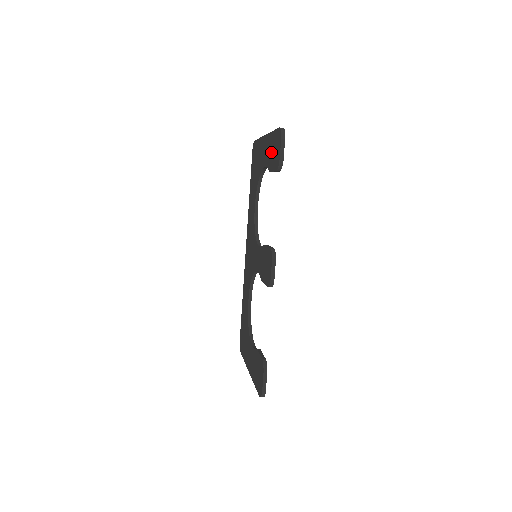
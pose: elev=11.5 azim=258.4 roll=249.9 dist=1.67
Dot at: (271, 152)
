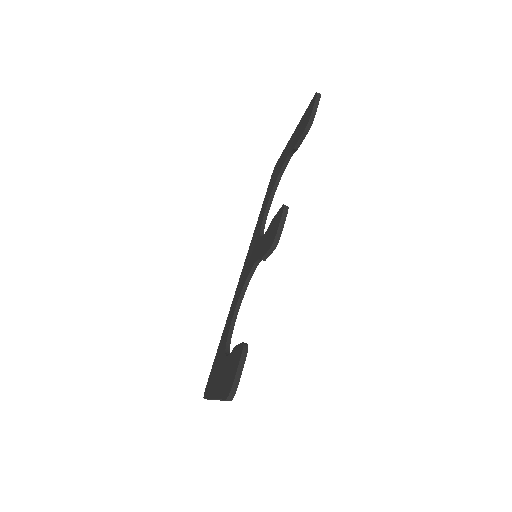
Dot at: (299, 129)
